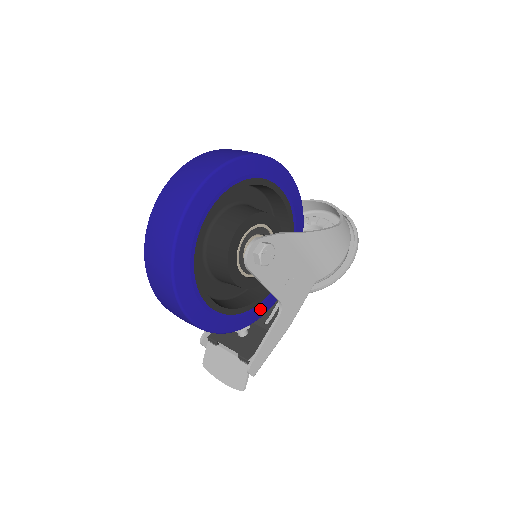
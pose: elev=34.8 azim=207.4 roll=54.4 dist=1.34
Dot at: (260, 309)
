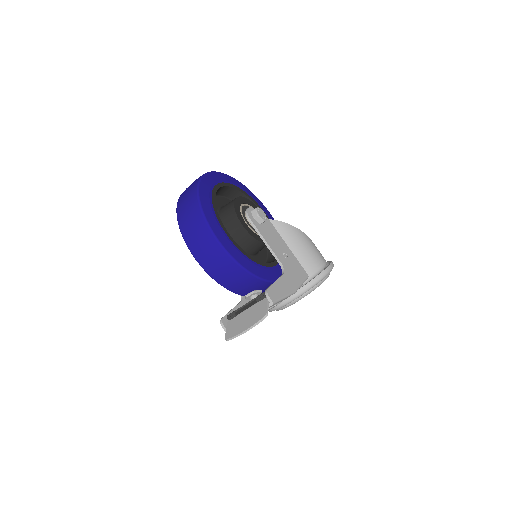
Dot at: (267, 272)
